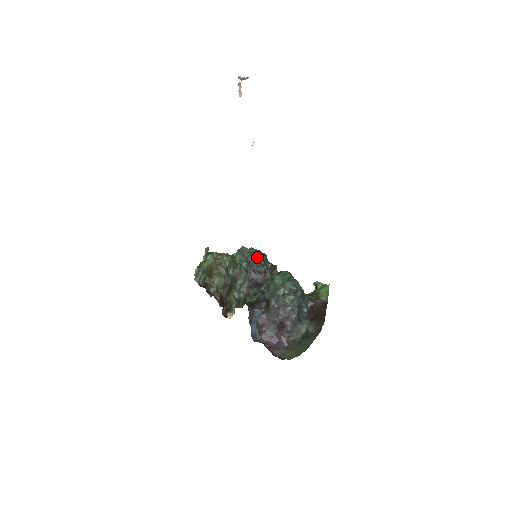
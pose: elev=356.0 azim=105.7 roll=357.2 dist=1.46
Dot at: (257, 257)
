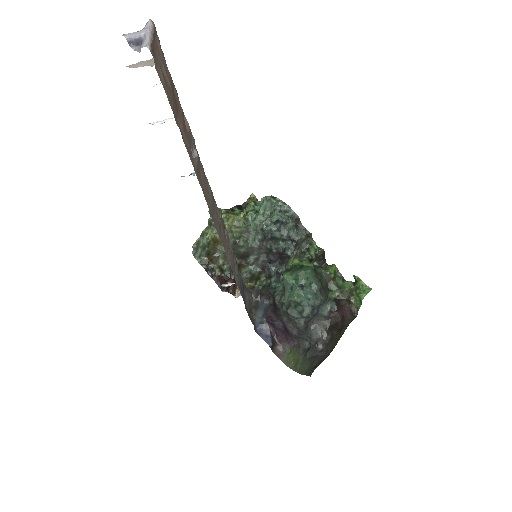
Dot at: (275, 232)
